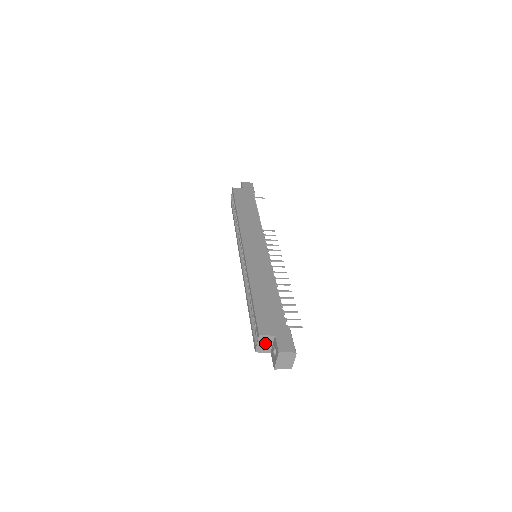
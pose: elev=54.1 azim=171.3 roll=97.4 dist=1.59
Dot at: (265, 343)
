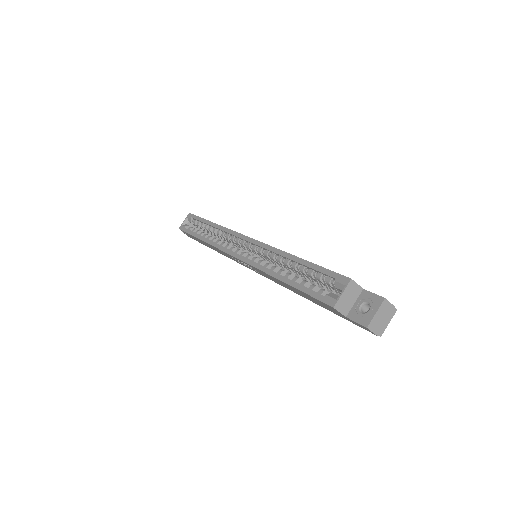
Dot at: (349, 296)
